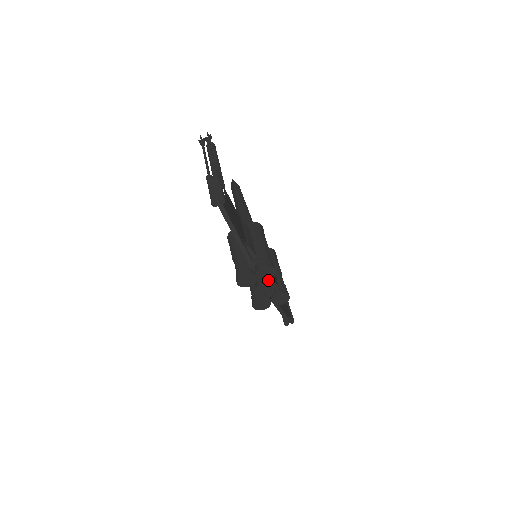
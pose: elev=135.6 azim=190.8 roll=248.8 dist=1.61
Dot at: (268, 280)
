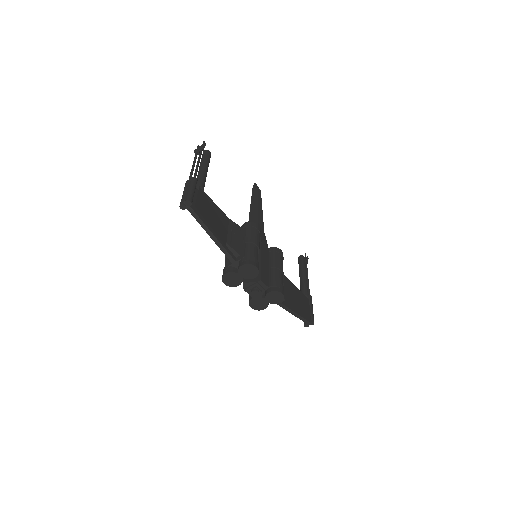
Dot at: (254, 278)
